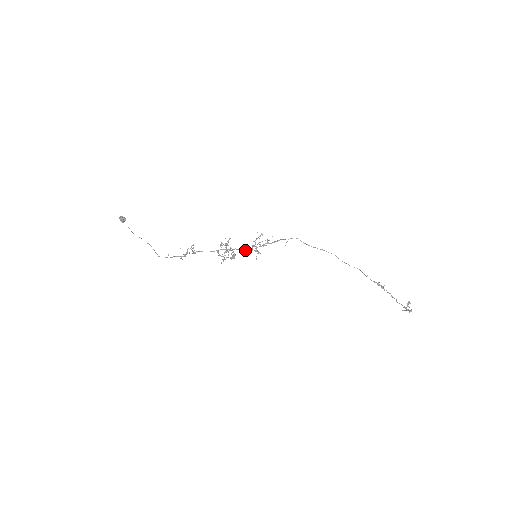
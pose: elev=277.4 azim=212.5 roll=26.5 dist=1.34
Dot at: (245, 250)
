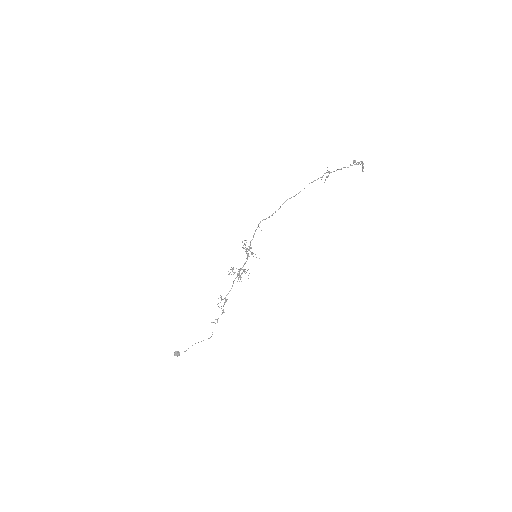
Dot at: (246, 261)
